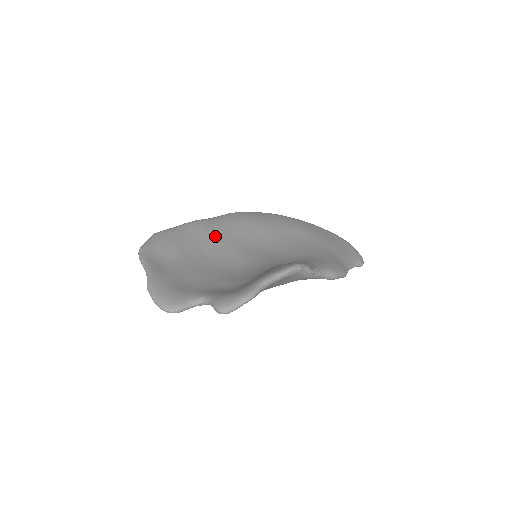
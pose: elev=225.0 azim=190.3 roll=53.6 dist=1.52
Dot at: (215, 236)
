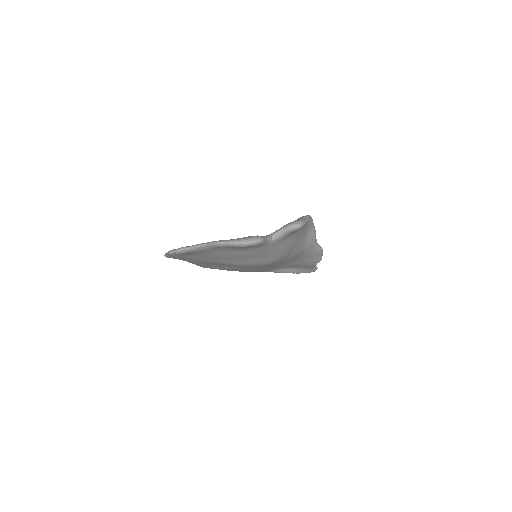
Dot at: occluded
